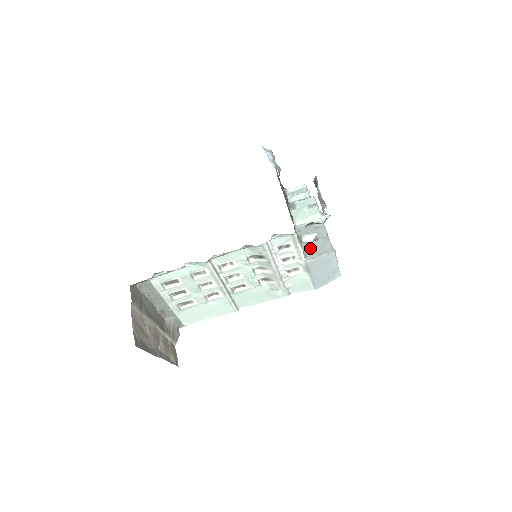
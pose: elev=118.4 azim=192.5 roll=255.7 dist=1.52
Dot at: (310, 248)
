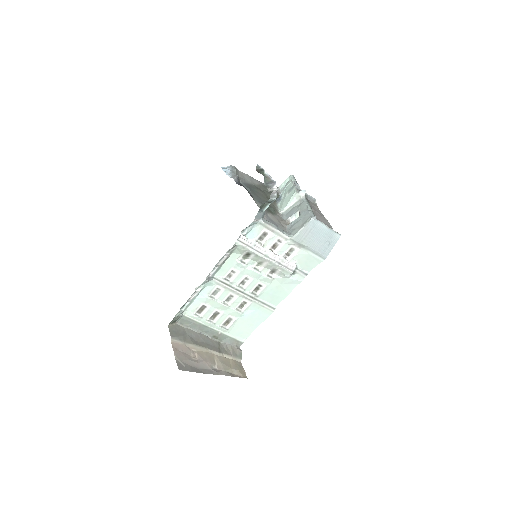
Dot at: (294, 226)
